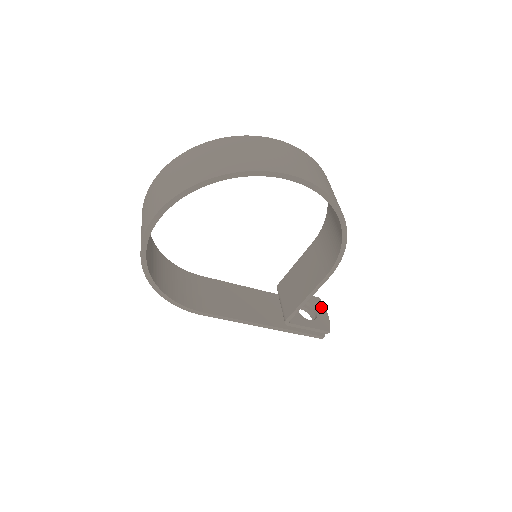
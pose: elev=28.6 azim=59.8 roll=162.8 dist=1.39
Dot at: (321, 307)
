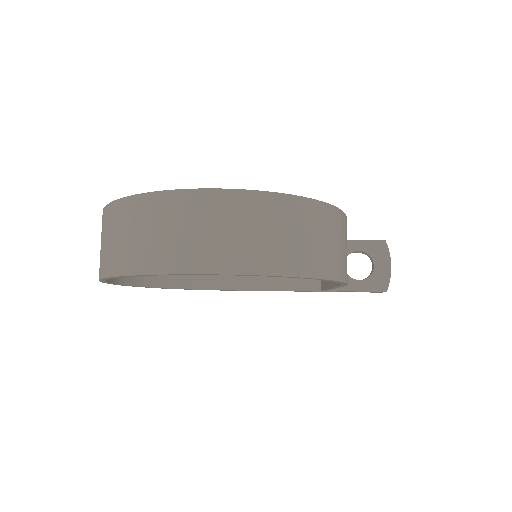
Dot at: (383, 255)
